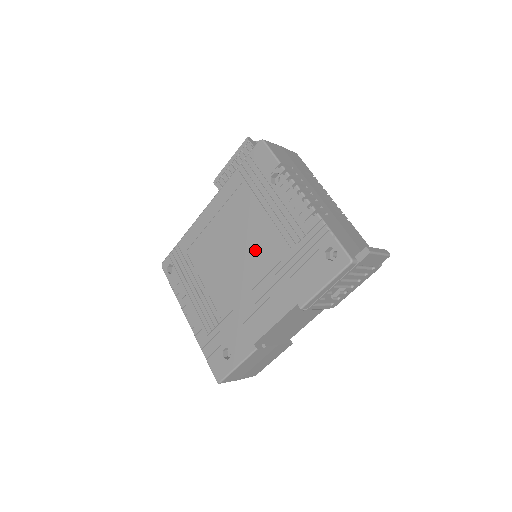
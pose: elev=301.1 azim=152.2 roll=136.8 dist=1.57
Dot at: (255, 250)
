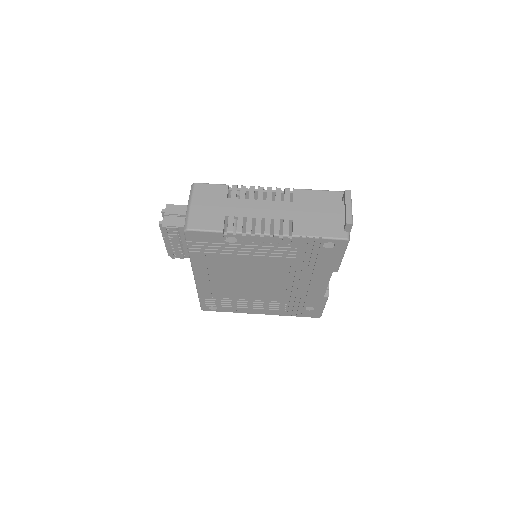
Dot at: (267, 272)
